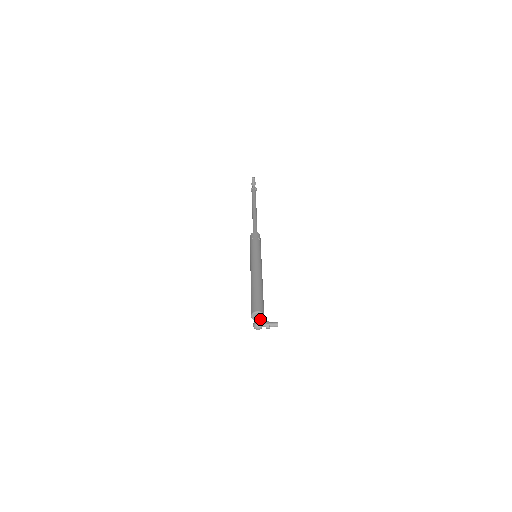
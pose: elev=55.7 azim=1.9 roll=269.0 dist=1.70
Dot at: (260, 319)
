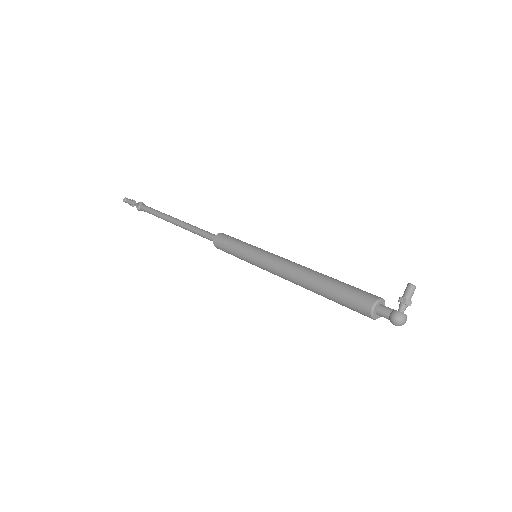
Dot at: (388, 309)
